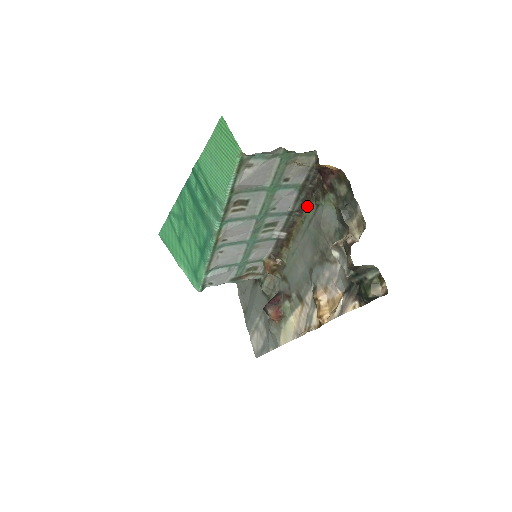
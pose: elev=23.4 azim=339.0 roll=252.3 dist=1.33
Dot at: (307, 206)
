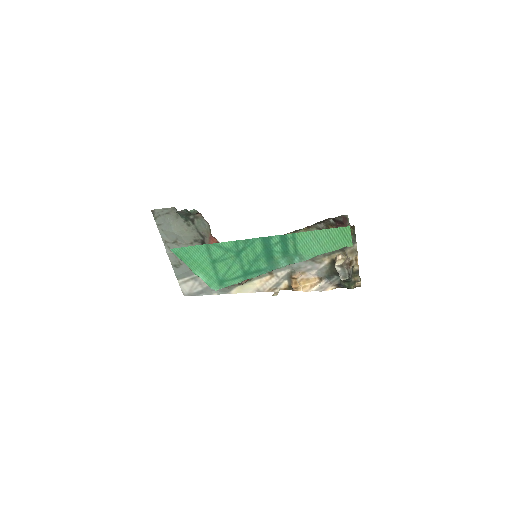
Dot at: (306, 228)
